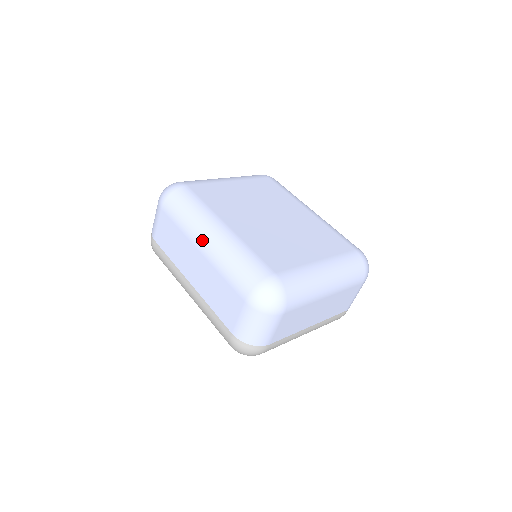
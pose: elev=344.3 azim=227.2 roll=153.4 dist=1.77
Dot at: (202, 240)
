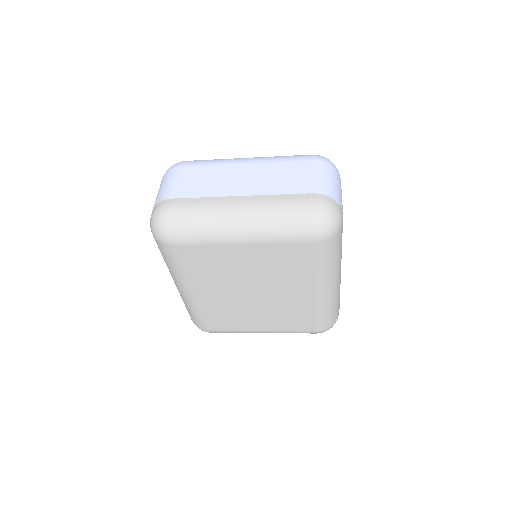
Dot at: occluded
